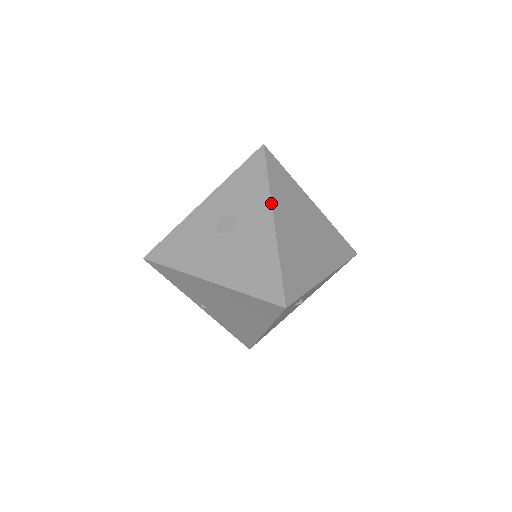
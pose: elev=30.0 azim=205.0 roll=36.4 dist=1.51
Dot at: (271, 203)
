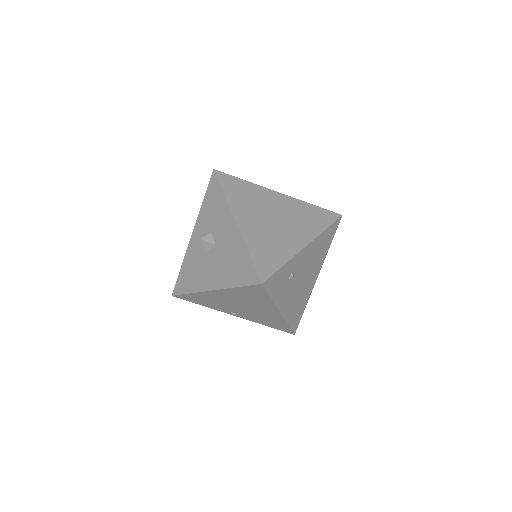
Dot at: (230, 210)
